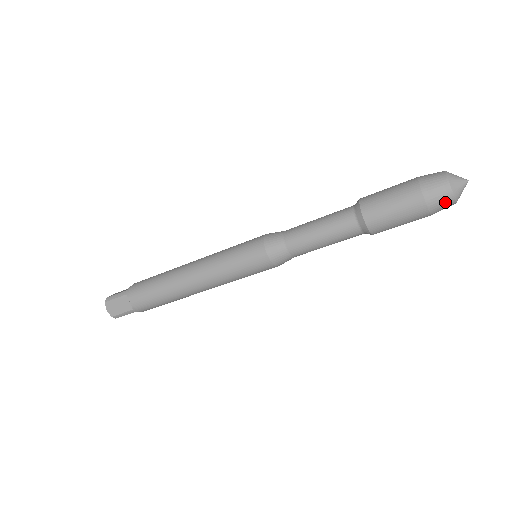
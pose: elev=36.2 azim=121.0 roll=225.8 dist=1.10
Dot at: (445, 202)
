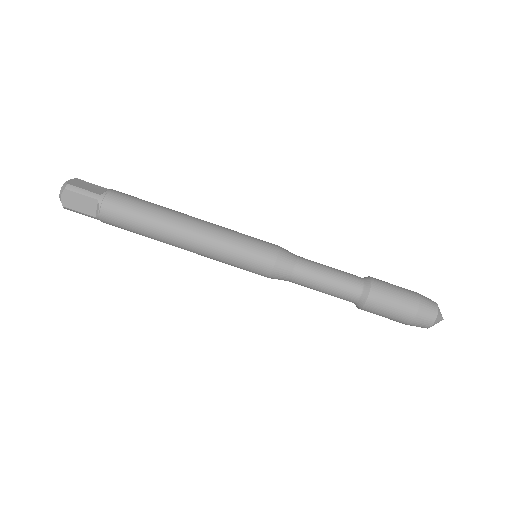
Dot at: (431, 308)
